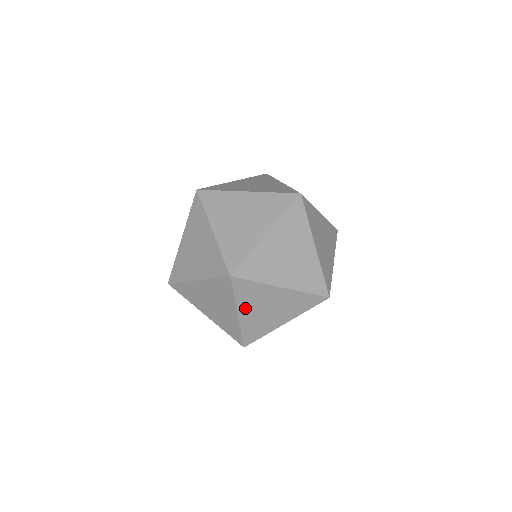
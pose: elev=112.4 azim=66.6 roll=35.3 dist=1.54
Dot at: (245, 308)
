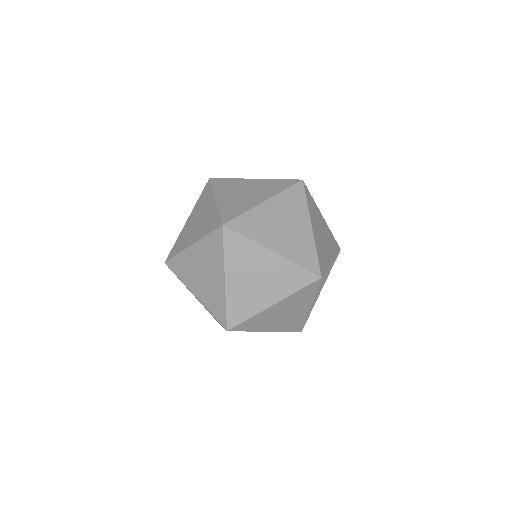
Dot at: (233, 272)
